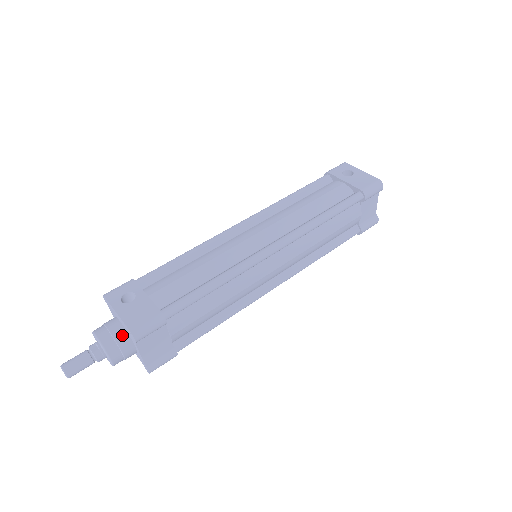
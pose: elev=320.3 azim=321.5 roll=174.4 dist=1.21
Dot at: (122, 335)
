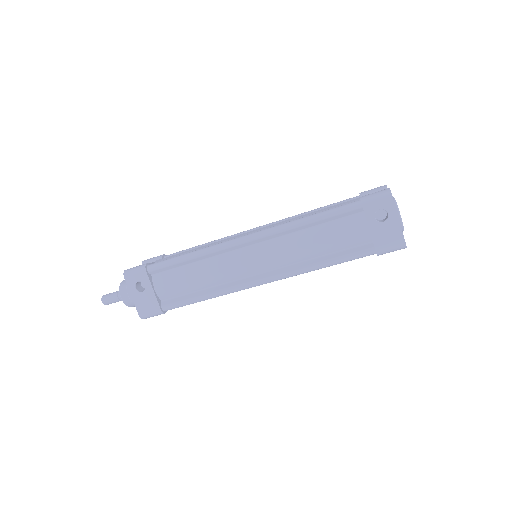
Dot at: occluded
